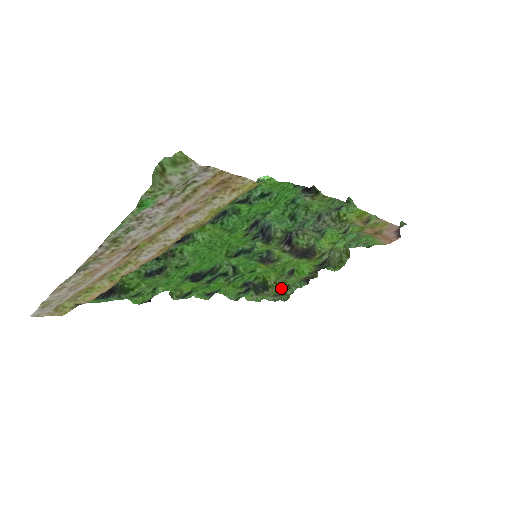
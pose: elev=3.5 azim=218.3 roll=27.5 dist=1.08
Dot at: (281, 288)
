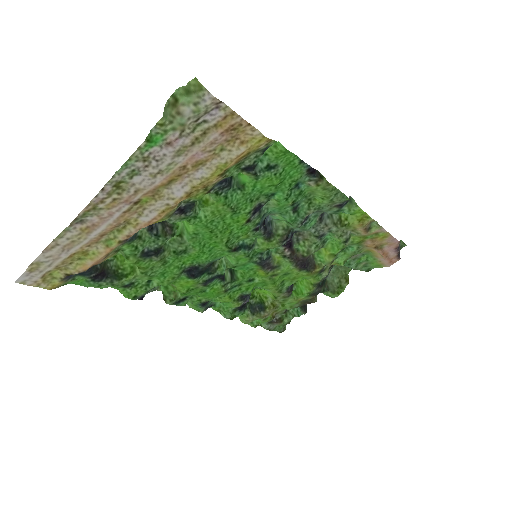
Dot at: (278, 314)
